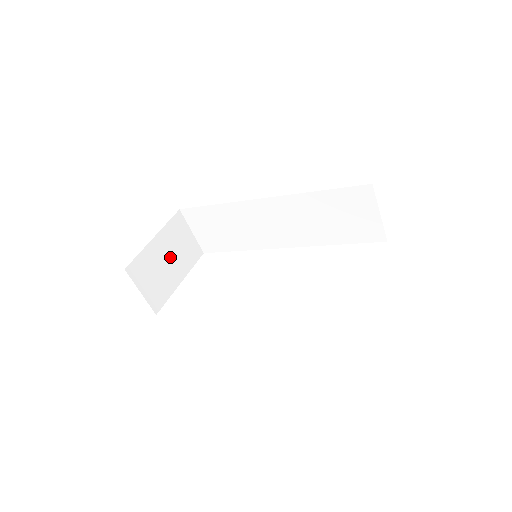
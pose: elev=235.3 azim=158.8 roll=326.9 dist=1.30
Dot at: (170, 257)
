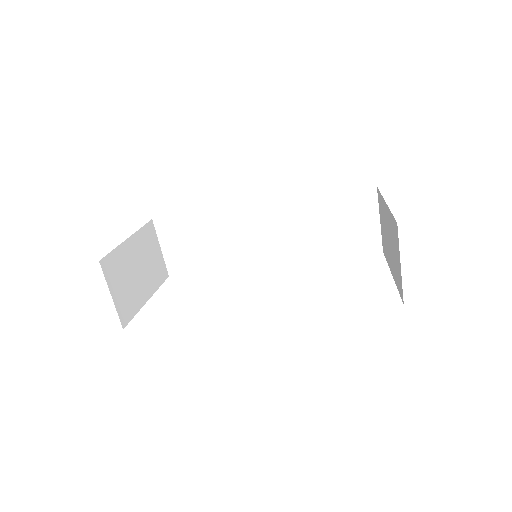
Dot at: (140, 267)
